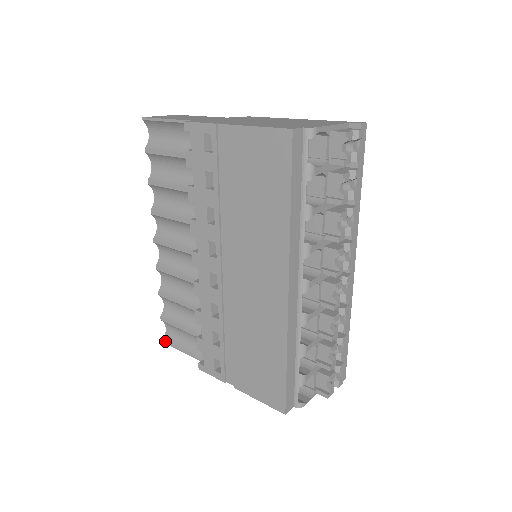
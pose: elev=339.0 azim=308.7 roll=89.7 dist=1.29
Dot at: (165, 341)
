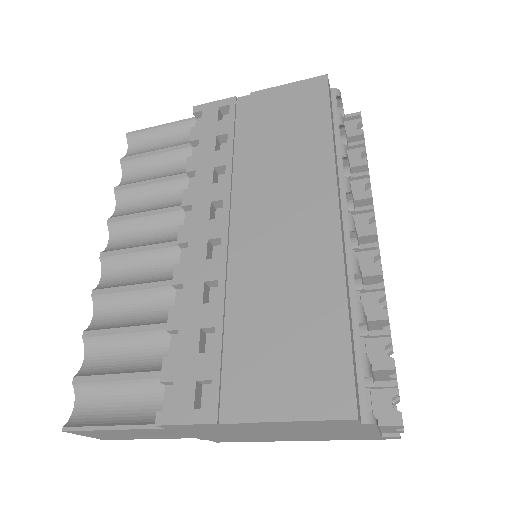
Dot at: (69, 426)
